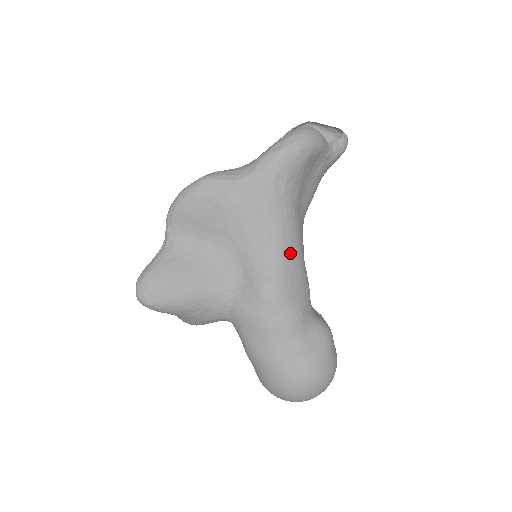
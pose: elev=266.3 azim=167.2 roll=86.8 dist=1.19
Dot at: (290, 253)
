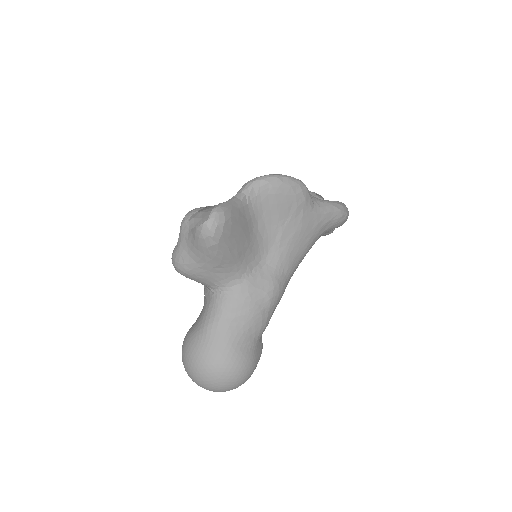
Dot at: occluded
